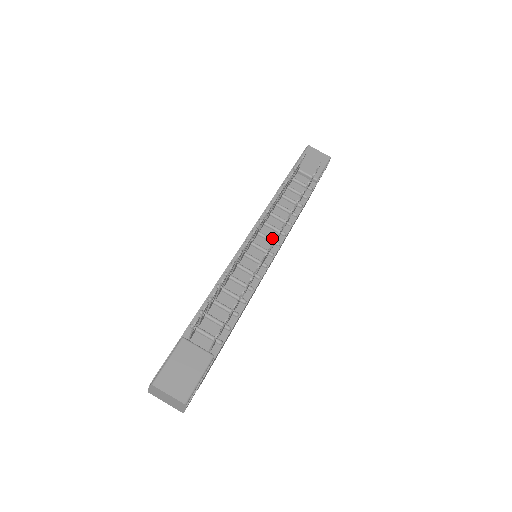
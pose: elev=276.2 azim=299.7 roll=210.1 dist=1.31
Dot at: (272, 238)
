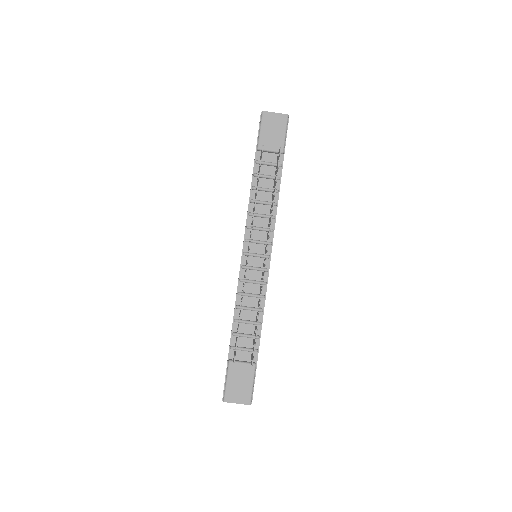
Dot at: (263, 239)
